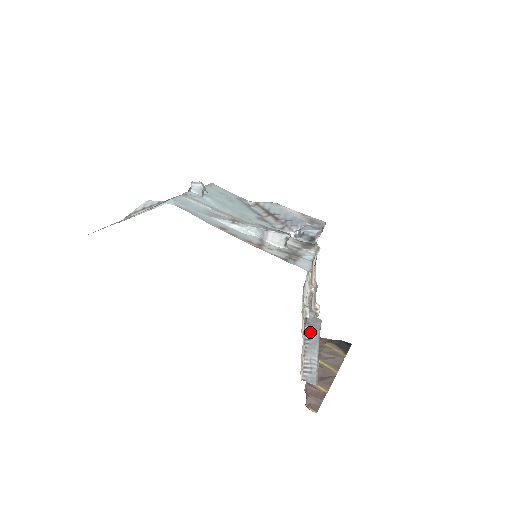
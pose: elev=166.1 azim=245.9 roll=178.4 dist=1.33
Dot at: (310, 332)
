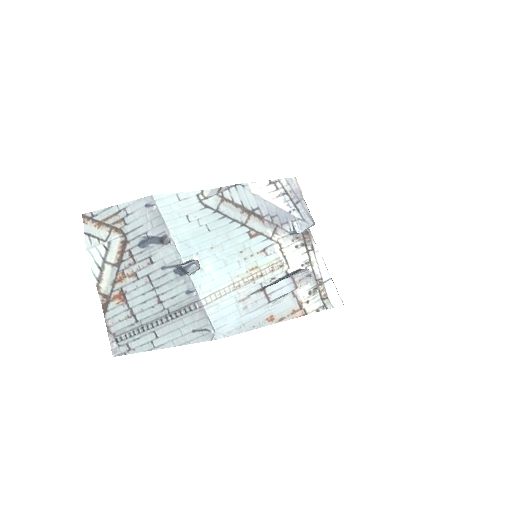
Dot at: occluded
